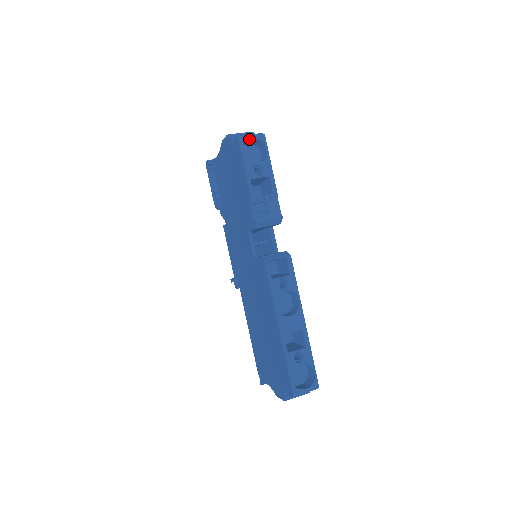
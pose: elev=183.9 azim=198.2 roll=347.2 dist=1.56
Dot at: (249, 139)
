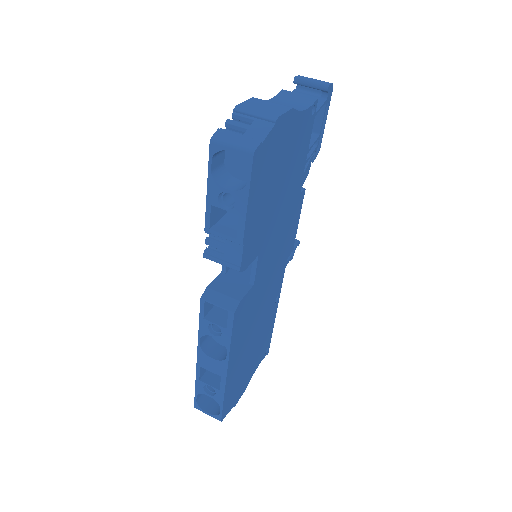
Dot at: (227, 149)
